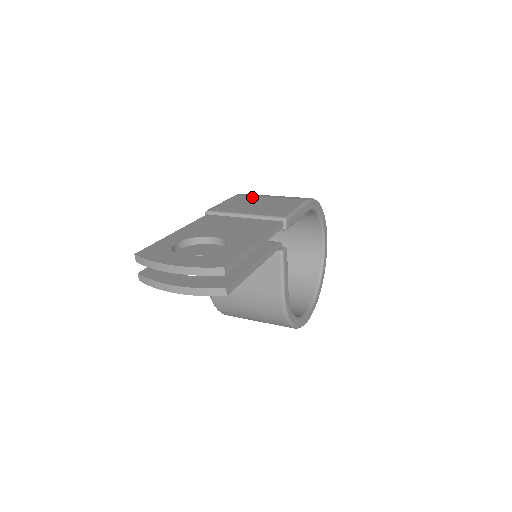
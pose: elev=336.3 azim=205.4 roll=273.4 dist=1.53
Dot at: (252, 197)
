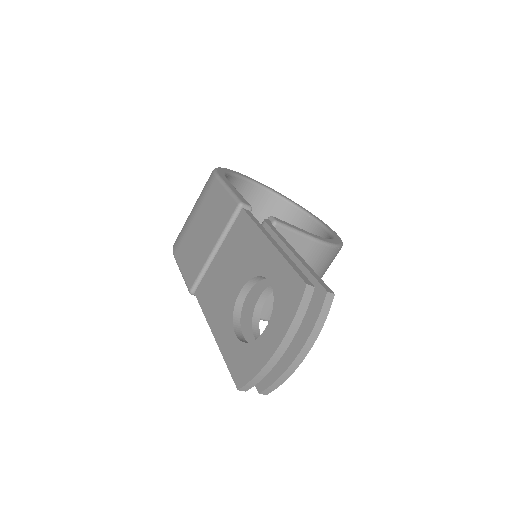
Dot at: (186, 237)
